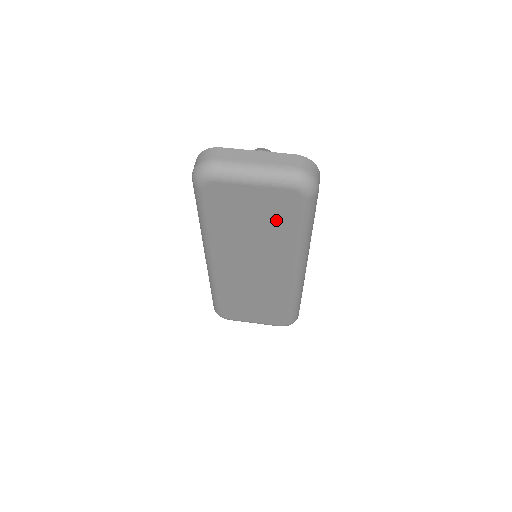
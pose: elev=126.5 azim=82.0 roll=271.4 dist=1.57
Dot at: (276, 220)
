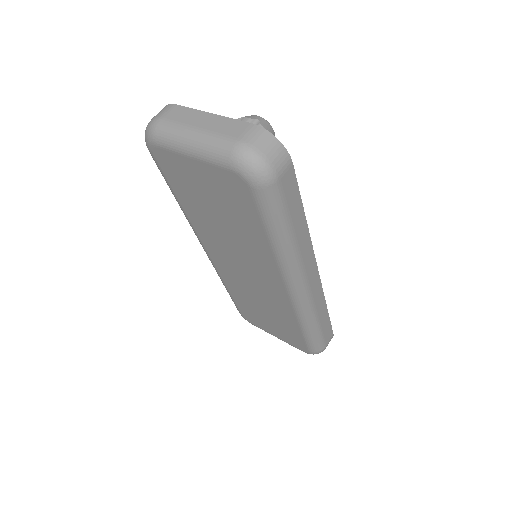
Dot at: (236, 212)
